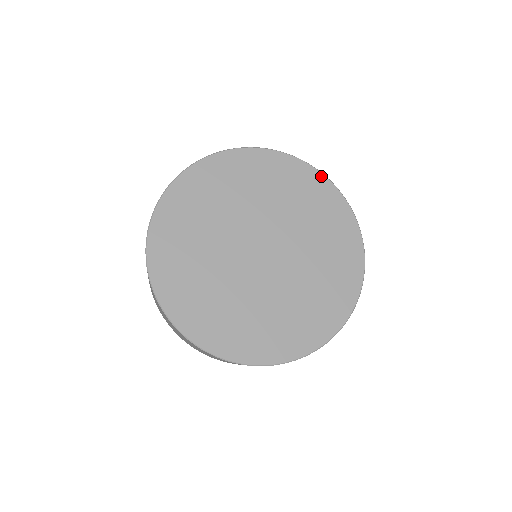
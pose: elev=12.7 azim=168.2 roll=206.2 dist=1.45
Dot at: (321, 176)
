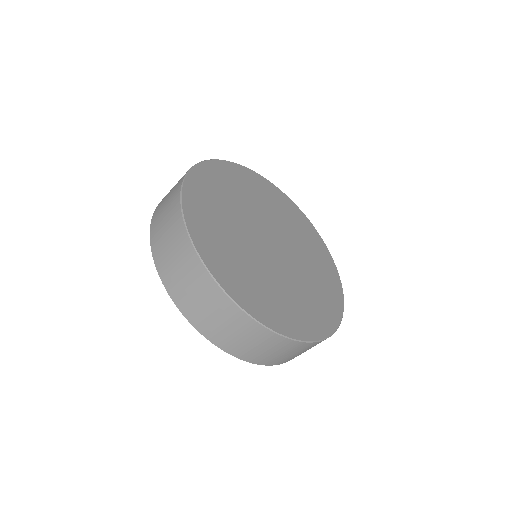
Dot at: (256, 174)
